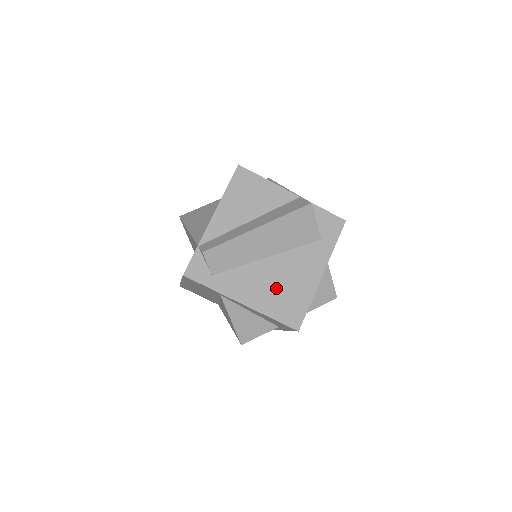
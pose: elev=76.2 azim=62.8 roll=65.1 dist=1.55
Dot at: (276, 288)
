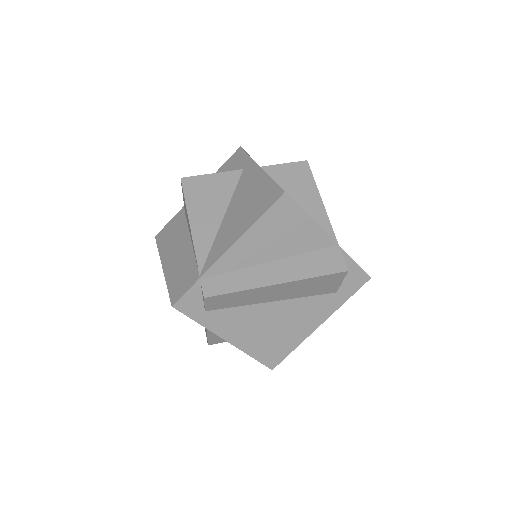
Dot at: (268, 331)
